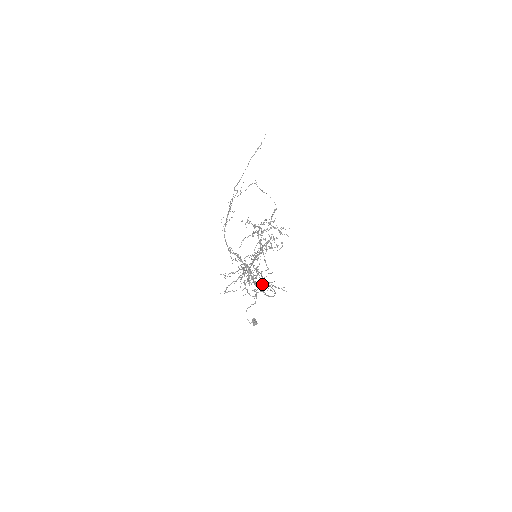
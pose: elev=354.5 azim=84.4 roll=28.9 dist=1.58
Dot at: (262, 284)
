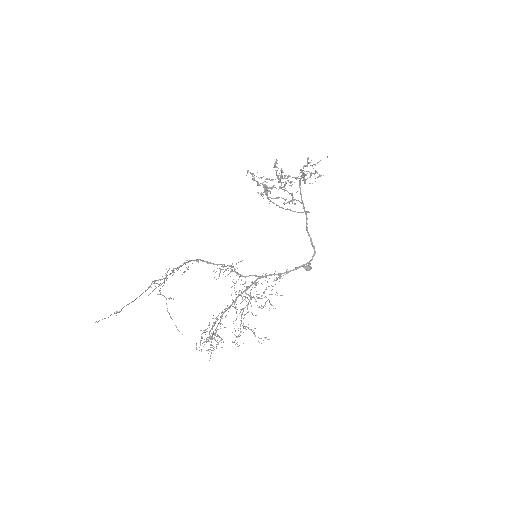
Dot at: (259, 306)
